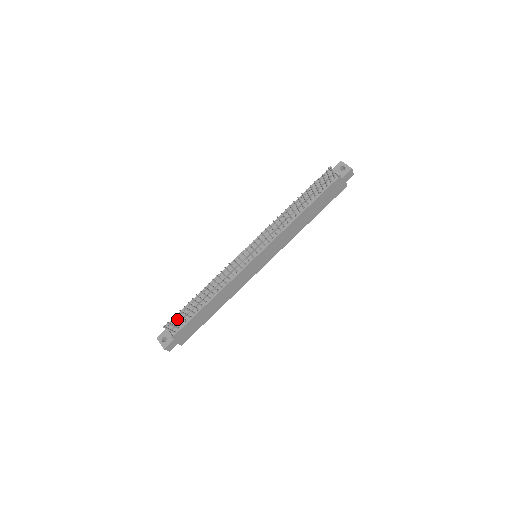
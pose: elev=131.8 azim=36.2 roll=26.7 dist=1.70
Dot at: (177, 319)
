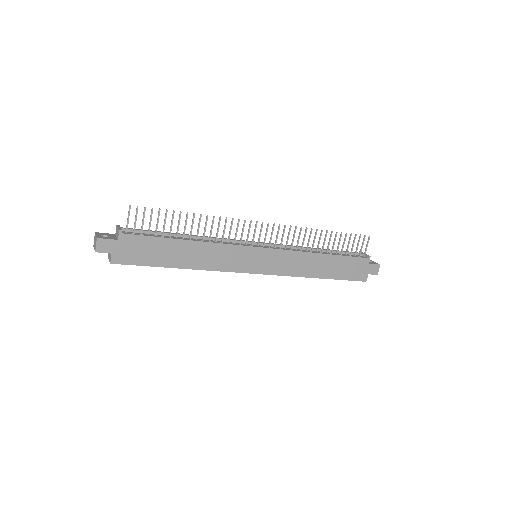
Dot at: (138, 231)
